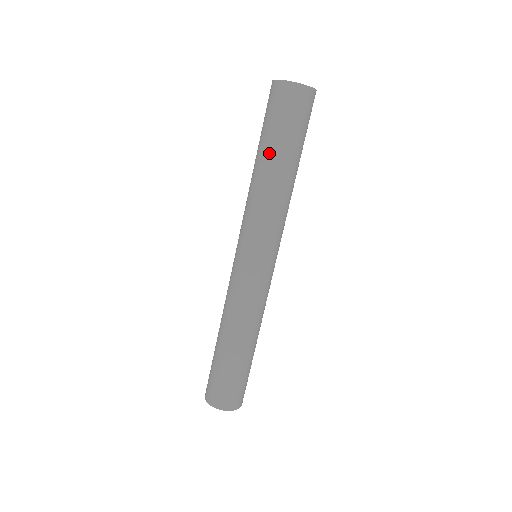
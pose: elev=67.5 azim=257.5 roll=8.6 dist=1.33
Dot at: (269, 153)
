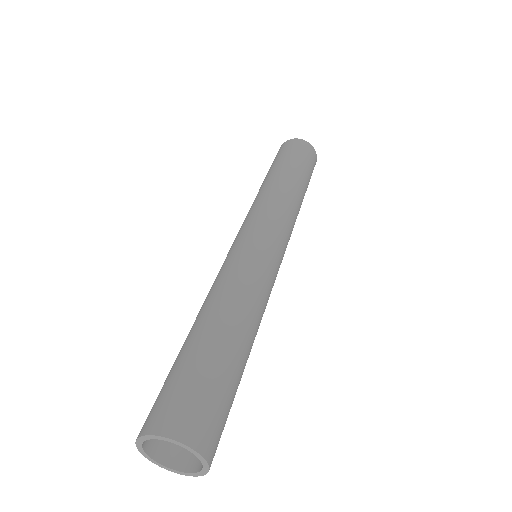
Dot at: (281, 169)
